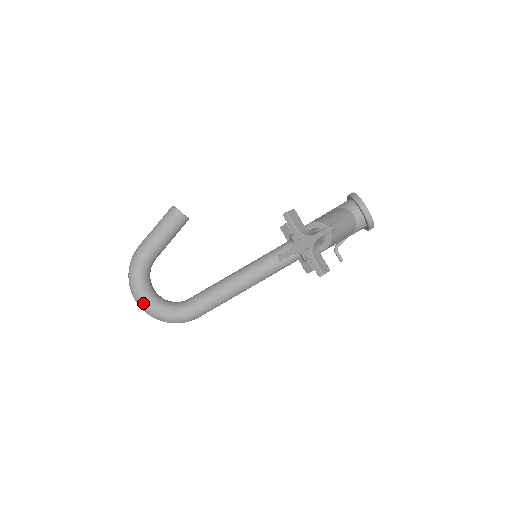
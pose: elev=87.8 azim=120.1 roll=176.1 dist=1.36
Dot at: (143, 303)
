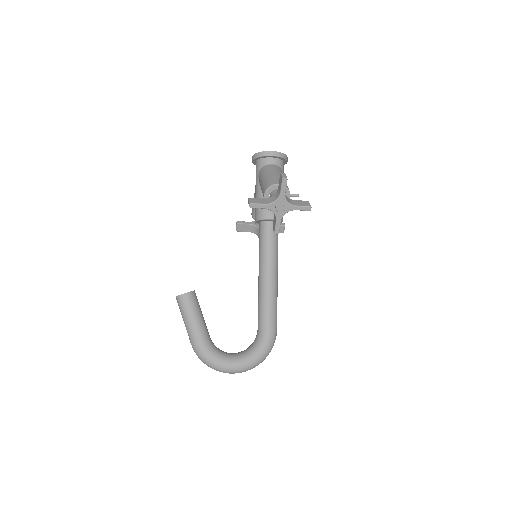
Dot at: (241, 367)
